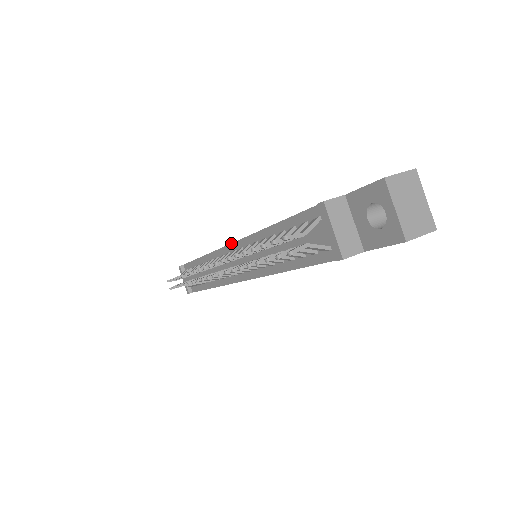
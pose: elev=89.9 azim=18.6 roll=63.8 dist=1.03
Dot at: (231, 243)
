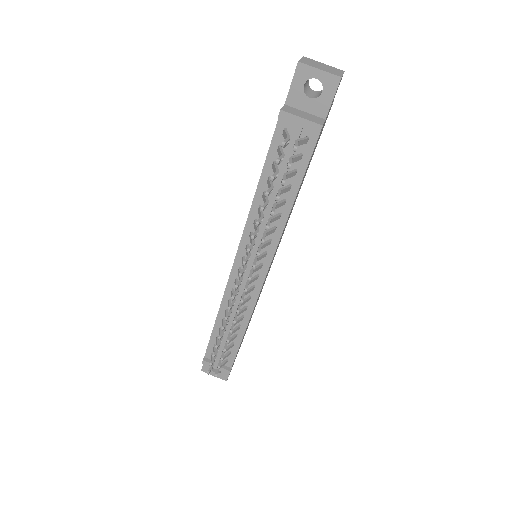
Dot at: (235, 257)
